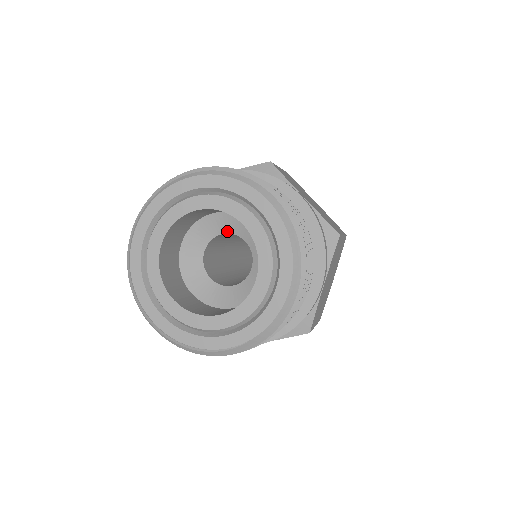
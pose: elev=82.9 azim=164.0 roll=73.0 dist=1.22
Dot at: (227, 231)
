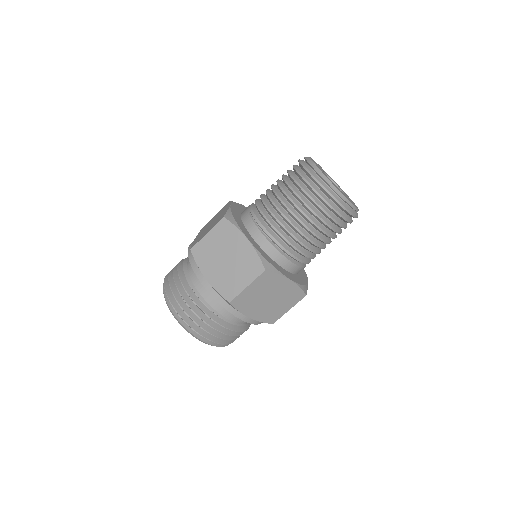
Dot at: occluded
